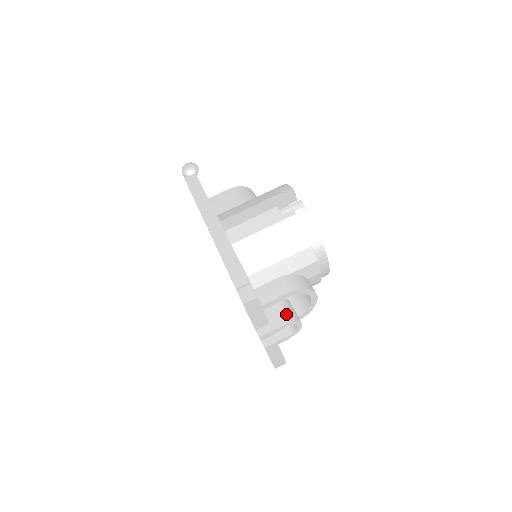
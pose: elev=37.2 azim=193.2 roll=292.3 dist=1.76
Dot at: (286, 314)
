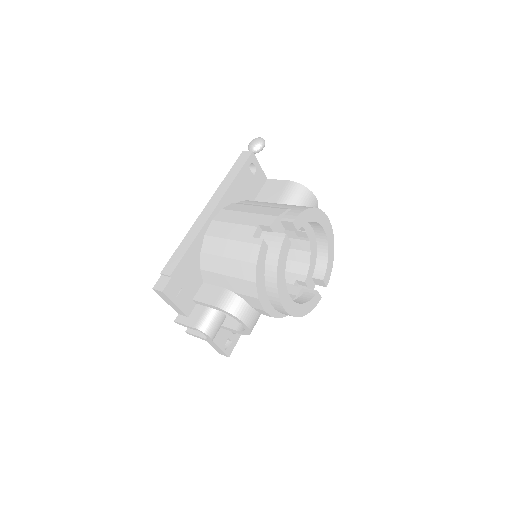
Dot at: (201, 320)
